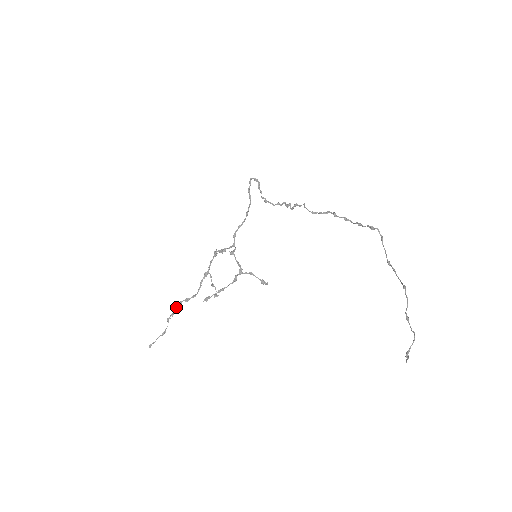
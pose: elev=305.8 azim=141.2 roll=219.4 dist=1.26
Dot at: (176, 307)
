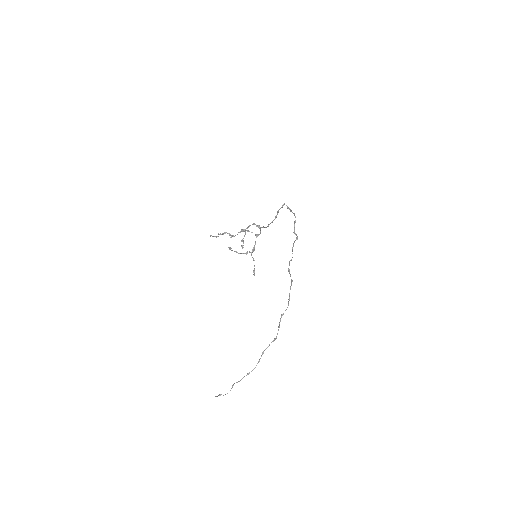
Dot at: (222, 233)
